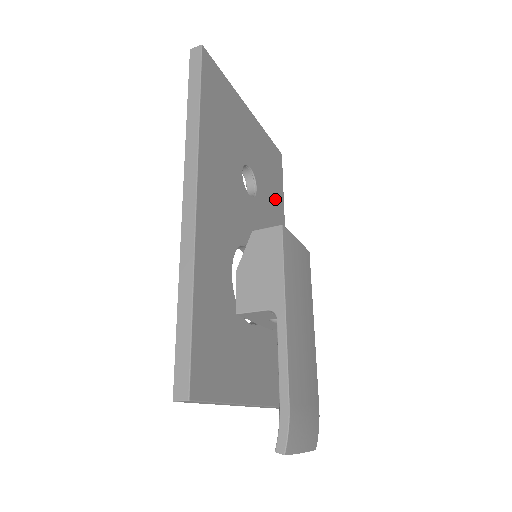
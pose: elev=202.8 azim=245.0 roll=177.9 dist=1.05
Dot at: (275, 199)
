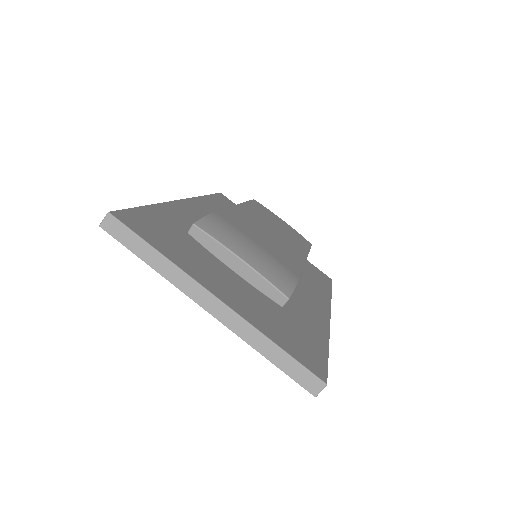
Dot at: (313, 281)
